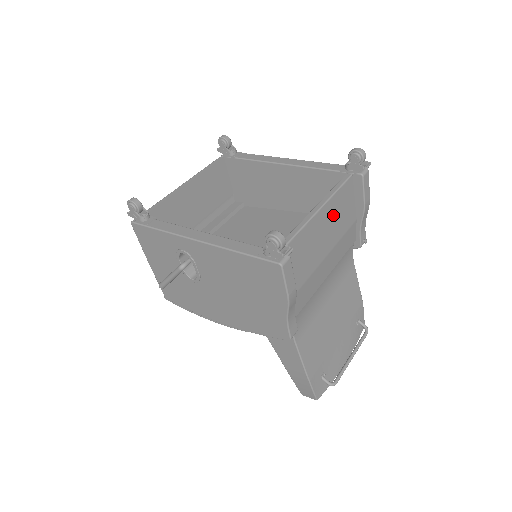
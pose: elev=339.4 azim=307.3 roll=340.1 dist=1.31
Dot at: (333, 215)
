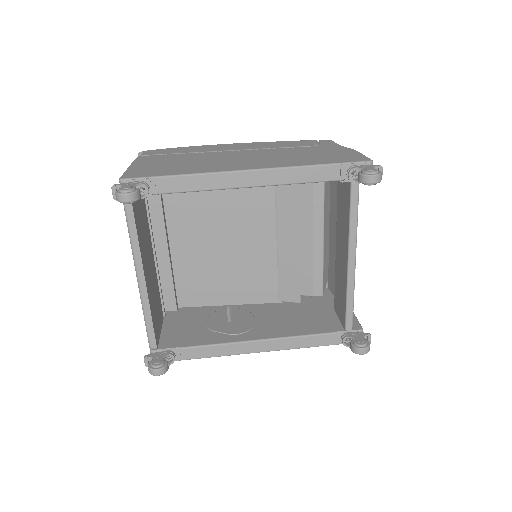
Dot at: occluded
